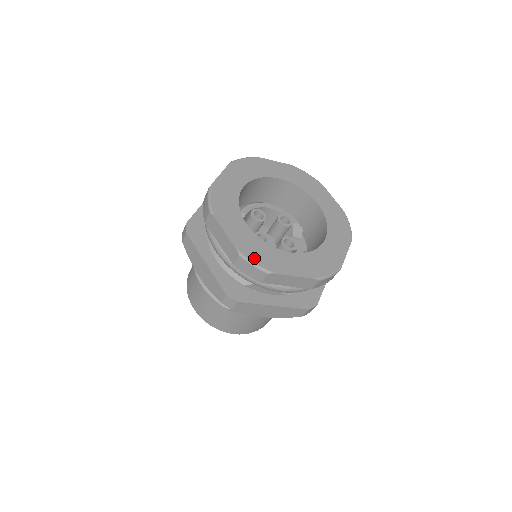
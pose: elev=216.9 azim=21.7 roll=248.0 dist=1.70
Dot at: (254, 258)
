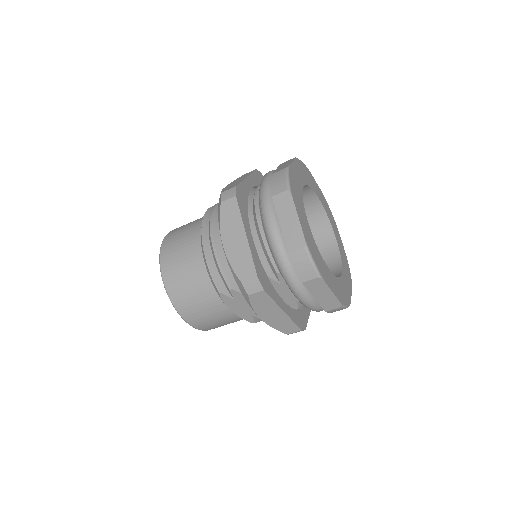
Dot at: (314, 256)
